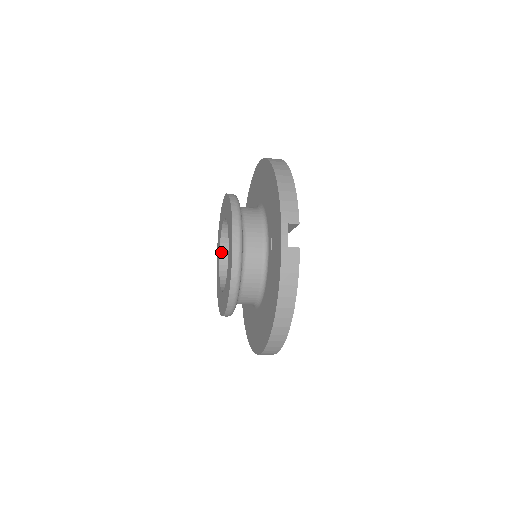
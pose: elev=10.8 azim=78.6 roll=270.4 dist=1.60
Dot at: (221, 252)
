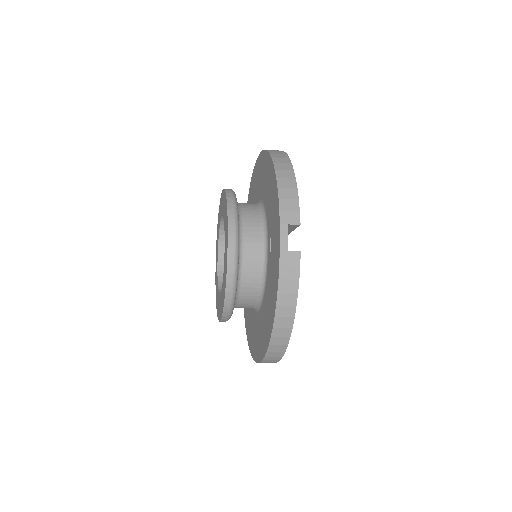
Dot at: (219, 251)
